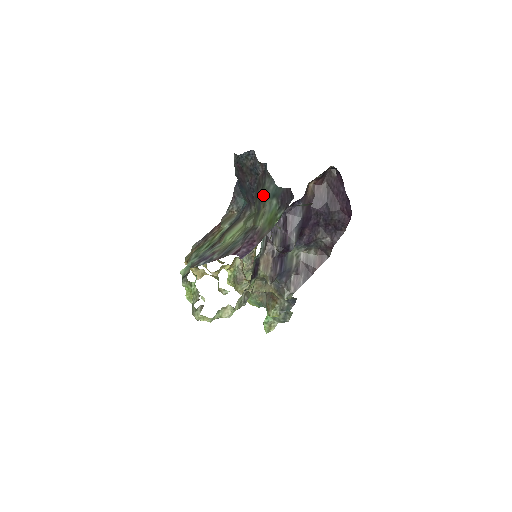
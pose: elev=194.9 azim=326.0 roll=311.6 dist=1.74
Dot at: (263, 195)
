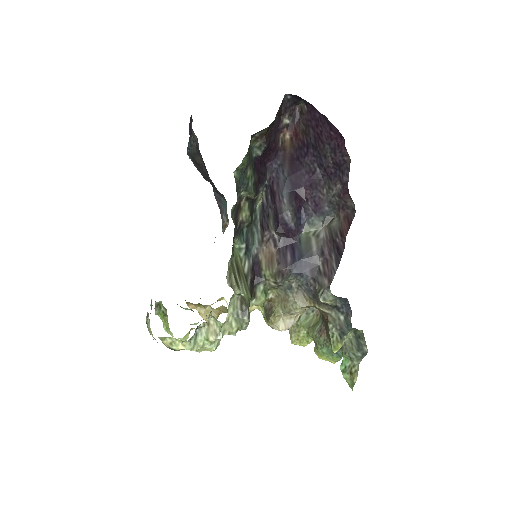
Dot at: occluded
